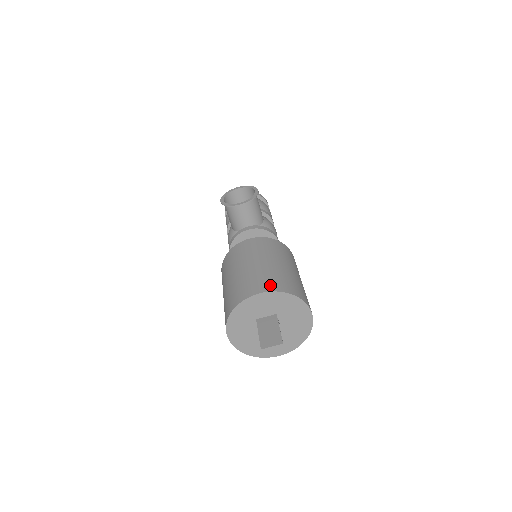
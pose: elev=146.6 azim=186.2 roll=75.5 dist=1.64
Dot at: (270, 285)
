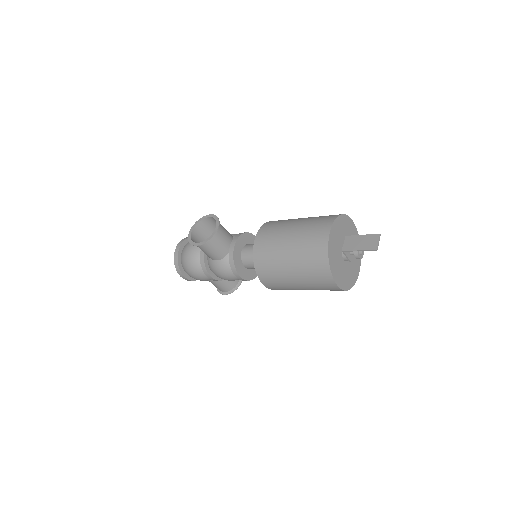
Dot at: (325, 223)
